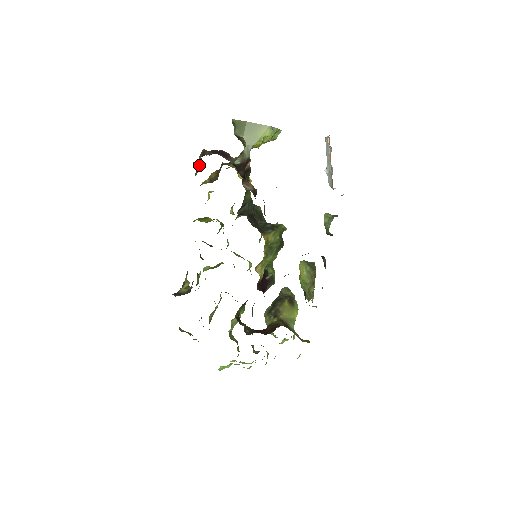
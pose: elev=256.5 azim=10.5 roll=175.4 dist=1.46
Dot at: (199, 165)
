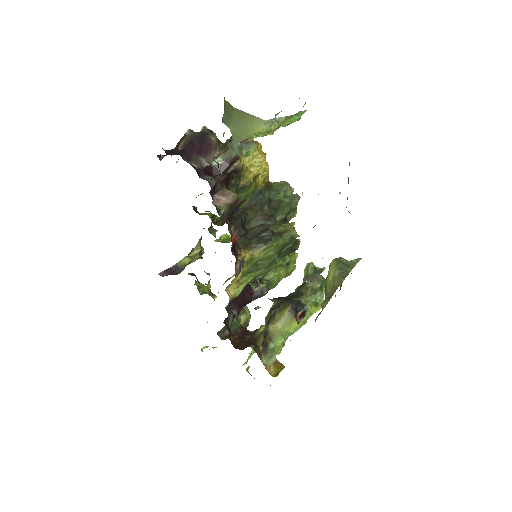
Dot at: occluded
